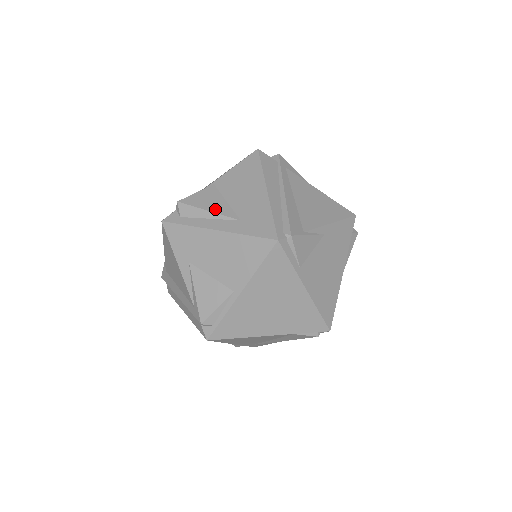
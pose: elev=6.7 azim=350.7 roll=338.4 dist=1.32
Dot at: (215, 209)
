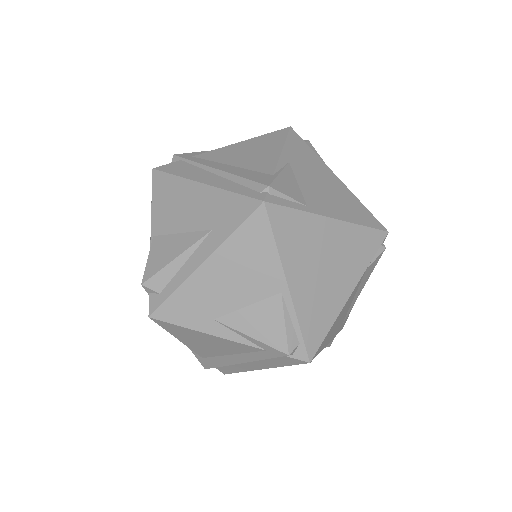
Dot at: (180, 250)
